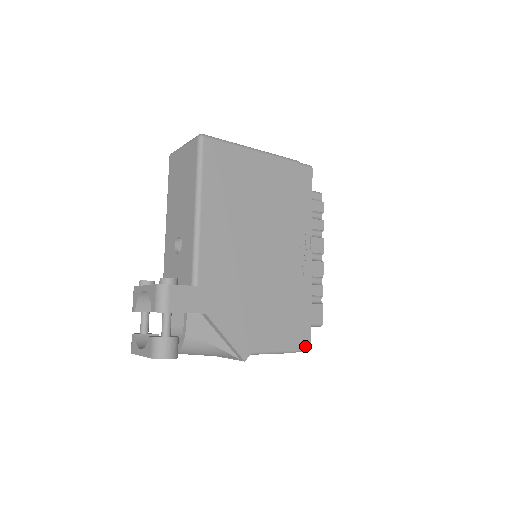
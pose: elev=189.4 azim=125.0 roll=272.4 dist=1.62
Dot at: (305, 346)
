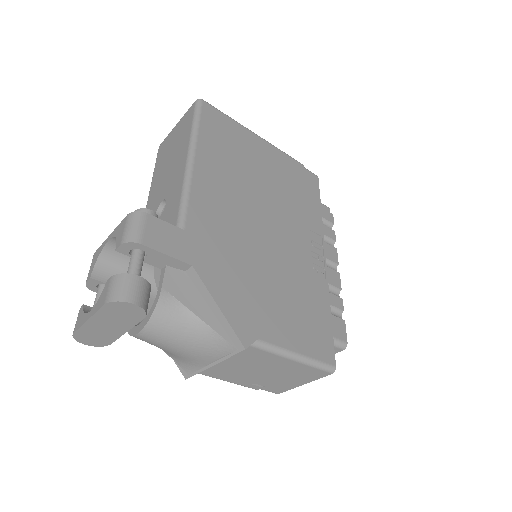
Dot at: (328, 361)
